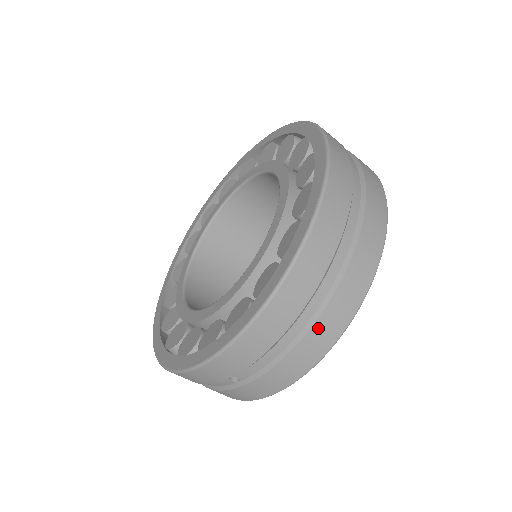
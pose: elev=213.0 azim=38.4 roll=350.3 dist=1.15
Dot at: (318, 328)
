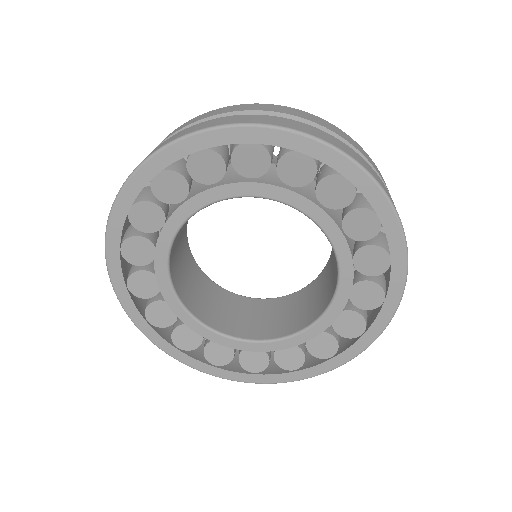
Dot at: occluded
